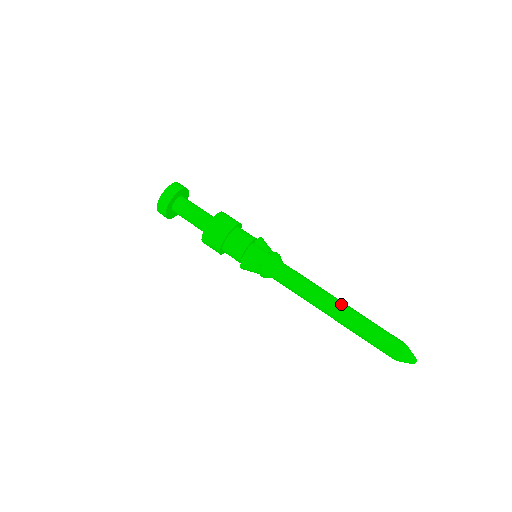
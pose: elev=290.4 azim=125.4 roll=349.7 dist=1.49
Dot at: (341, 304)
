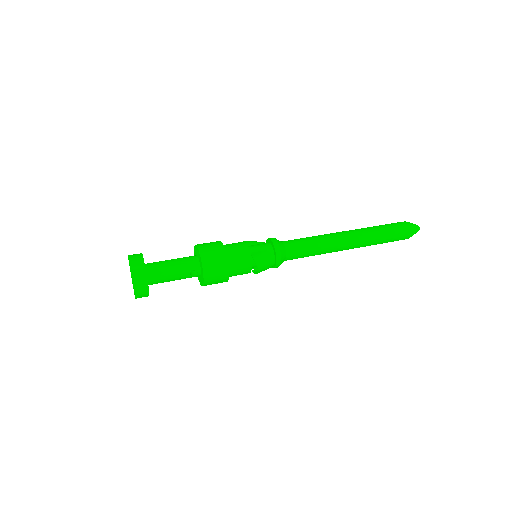
Dot at: (347, 231)
